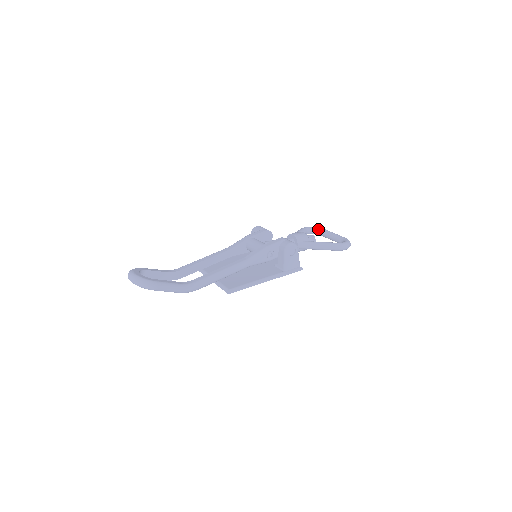
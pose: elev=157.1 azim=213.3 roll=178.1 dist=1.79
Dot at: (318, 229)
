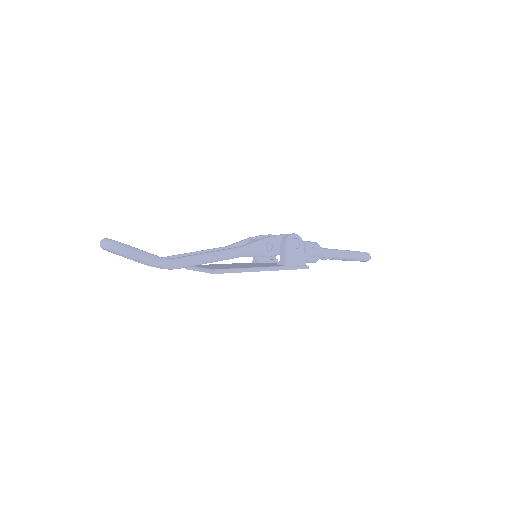
Dot at: occluded
